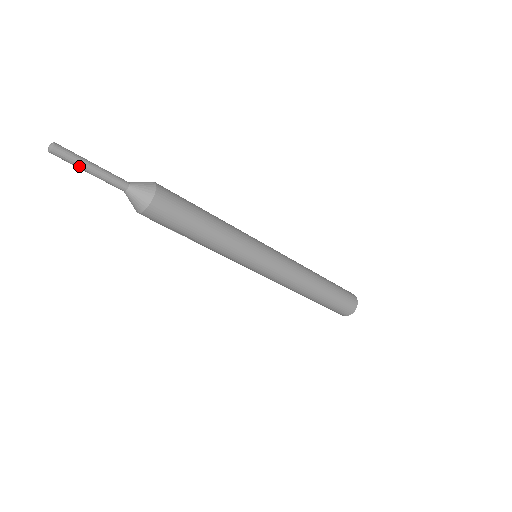
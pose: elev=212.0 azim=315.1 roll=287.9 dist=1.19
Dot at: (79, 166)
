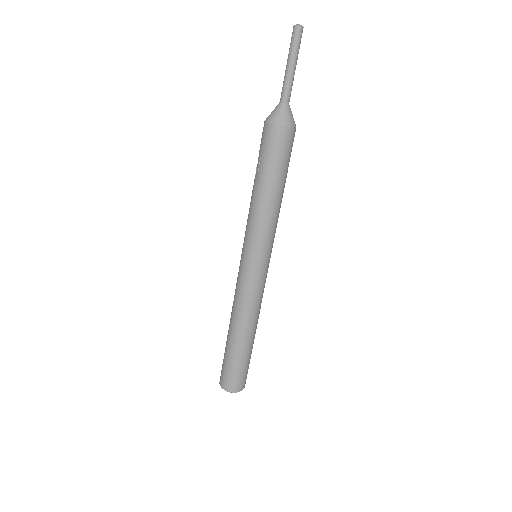
Dot at: (292, 54)
